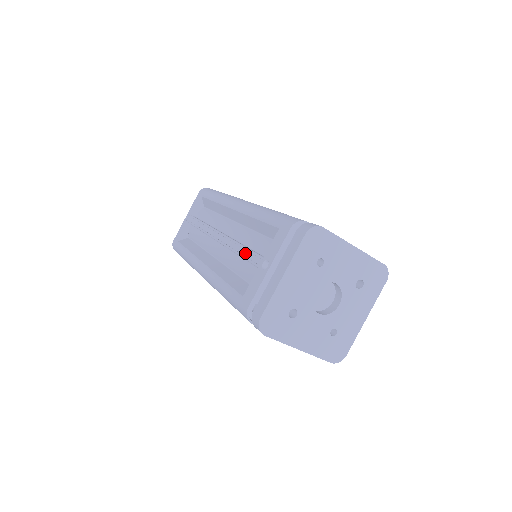
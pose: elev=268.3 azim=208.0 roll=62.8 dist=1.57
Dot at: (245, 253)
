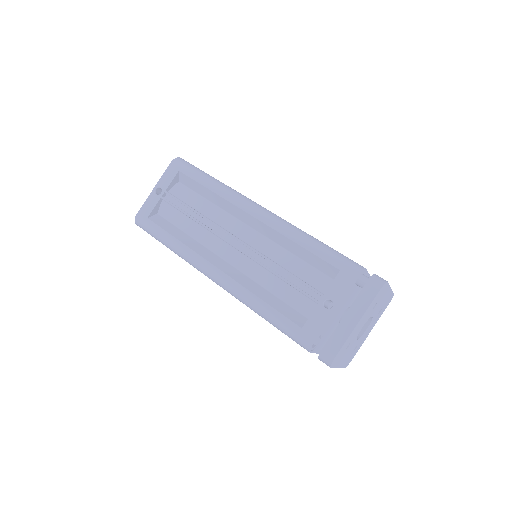
Dot at: (285, 276)
